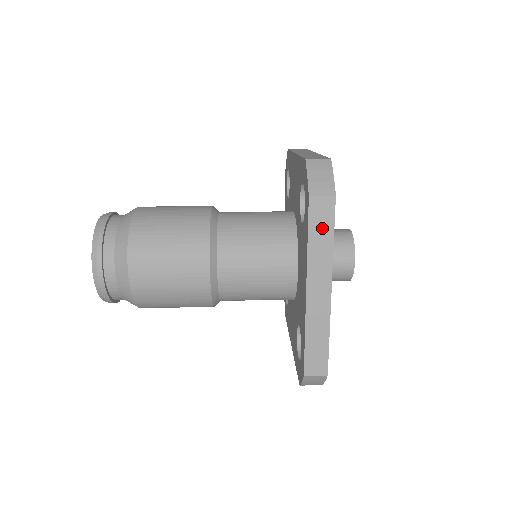
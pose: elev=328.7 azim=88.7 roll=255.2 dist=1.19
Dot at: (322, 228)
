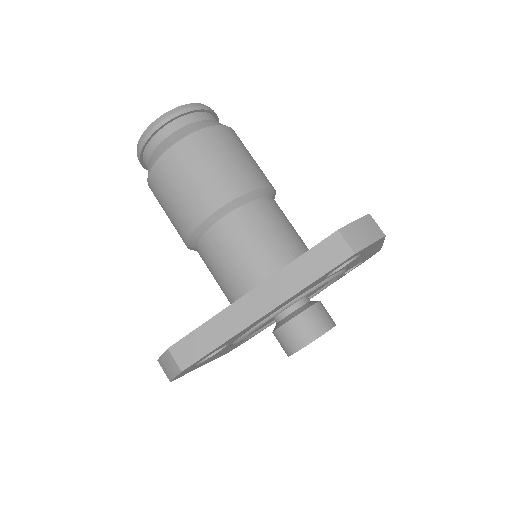
Dot at: (317, 263)
